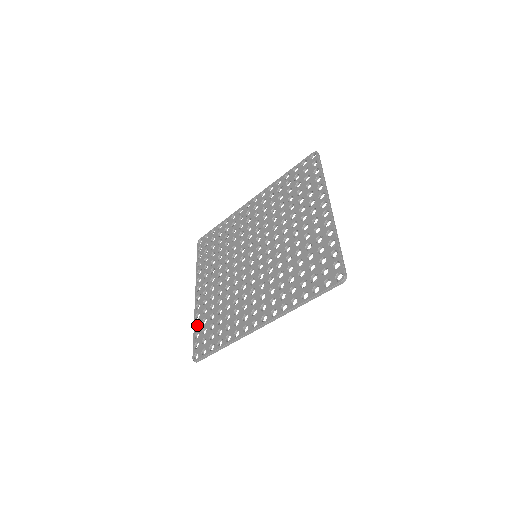
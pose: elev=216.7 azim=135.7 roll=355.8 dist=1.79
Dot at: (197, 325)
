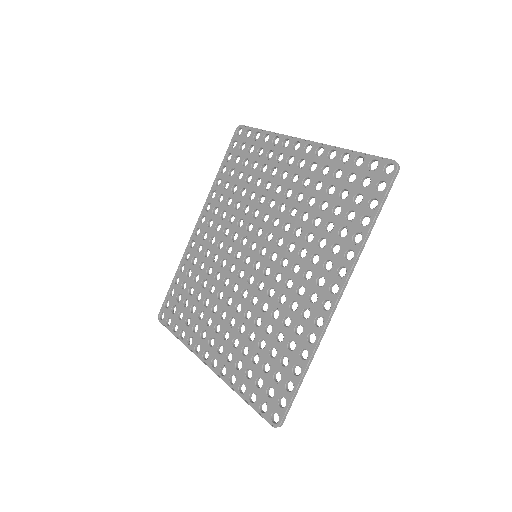
Dot at: (240, 390)
